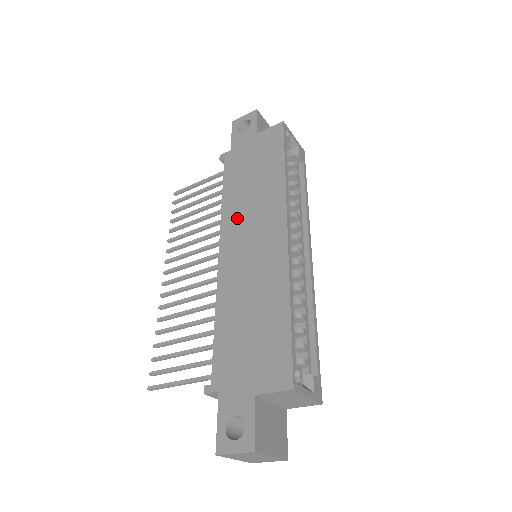
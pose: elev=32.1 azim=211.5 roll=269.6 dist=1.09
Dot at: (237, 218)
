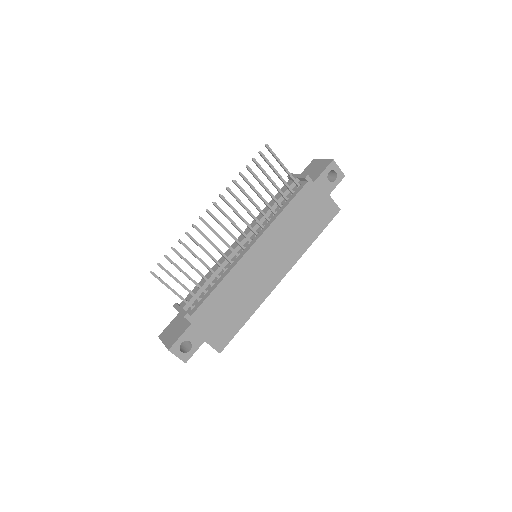
Dot at: (275, 238)
